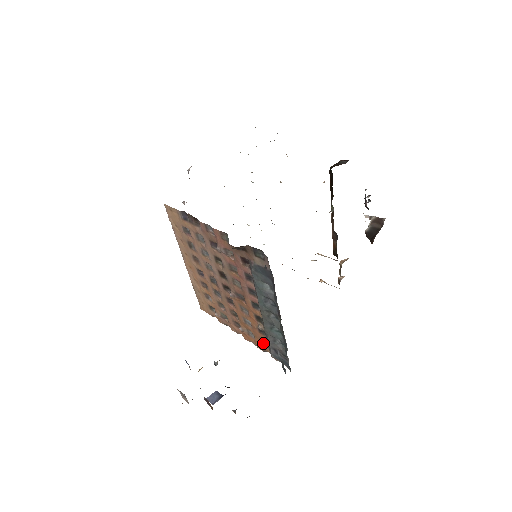
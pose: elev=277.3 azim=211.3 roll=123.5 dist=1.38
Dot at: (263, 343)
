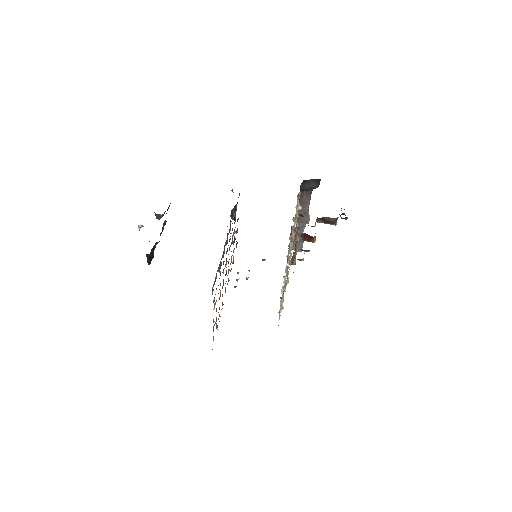
Dot at: occluded
